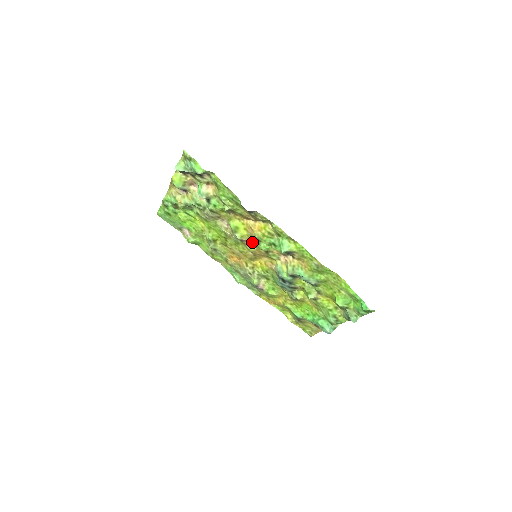
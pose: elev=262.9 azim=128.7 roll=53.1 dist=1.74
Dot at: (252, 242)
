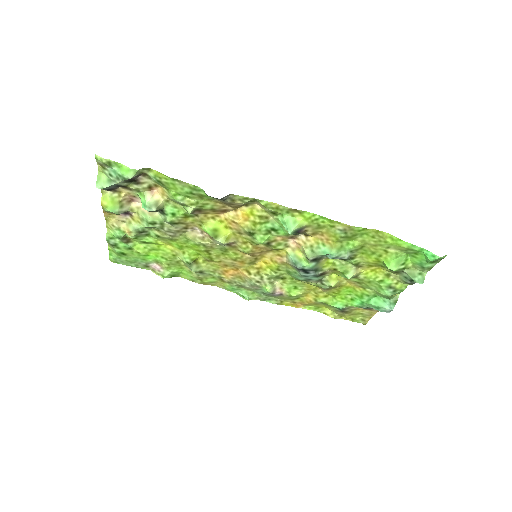
Dot at: (243, 240)
